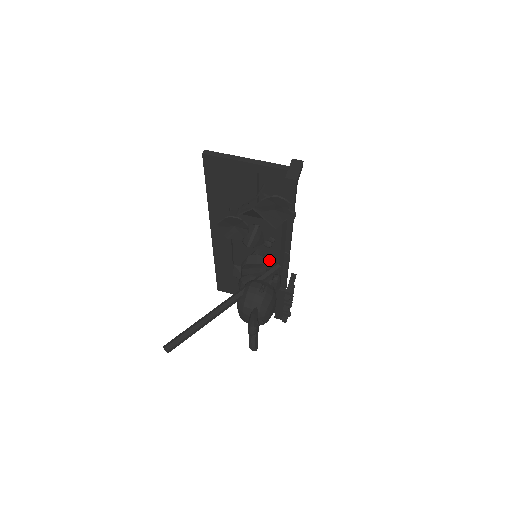
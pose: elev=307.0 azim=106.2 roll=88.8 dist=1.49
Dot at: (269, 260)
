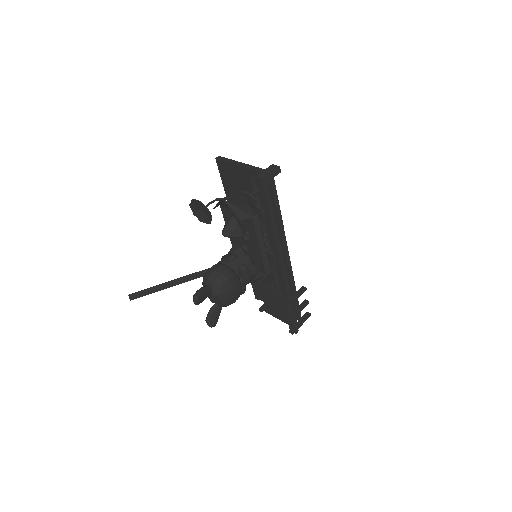
Dot at: (256, 257)
